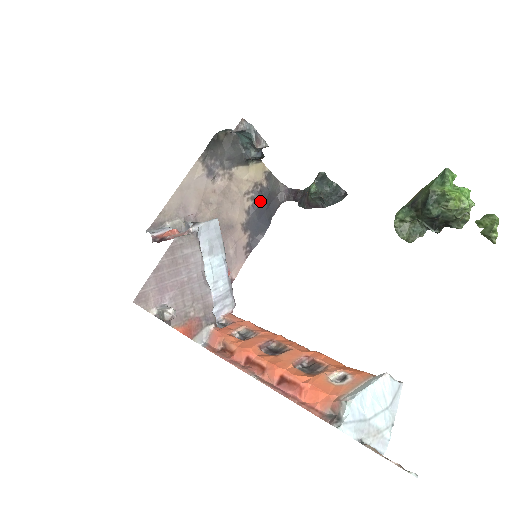
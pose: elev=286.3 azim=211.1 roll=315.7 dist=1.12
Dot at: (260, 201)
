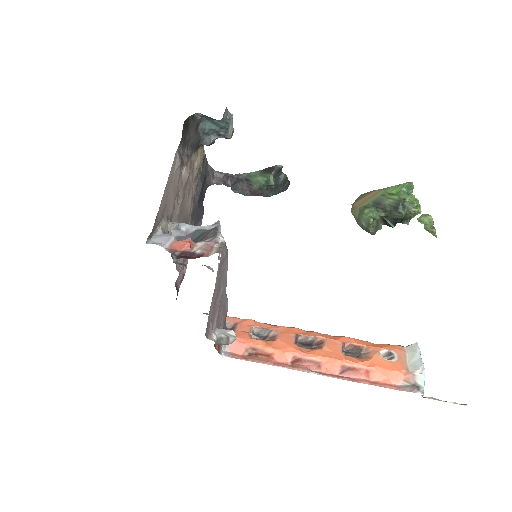
Dot at: (201, 187)
